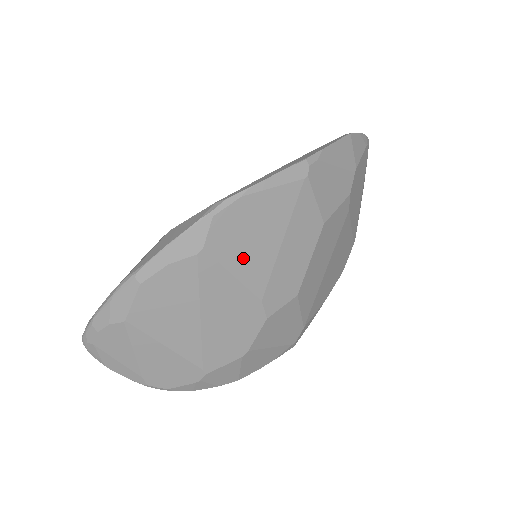
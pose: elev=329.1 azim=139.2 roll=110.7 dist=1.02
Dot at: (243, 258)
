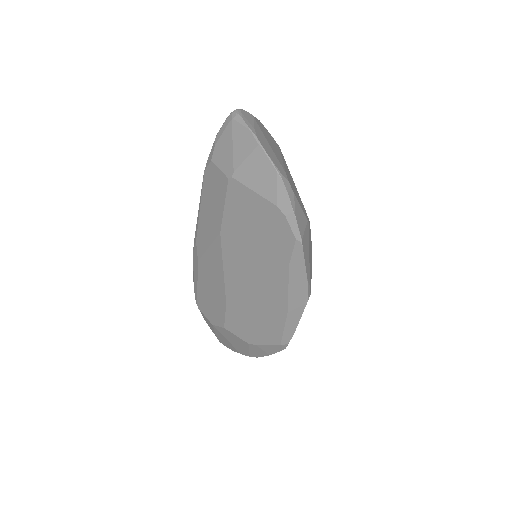
Dot at: occluded
